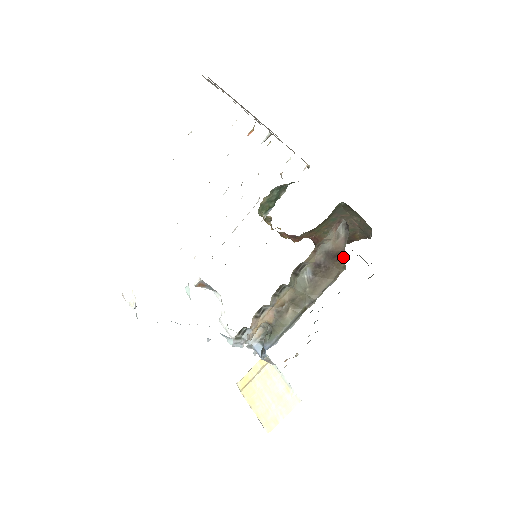
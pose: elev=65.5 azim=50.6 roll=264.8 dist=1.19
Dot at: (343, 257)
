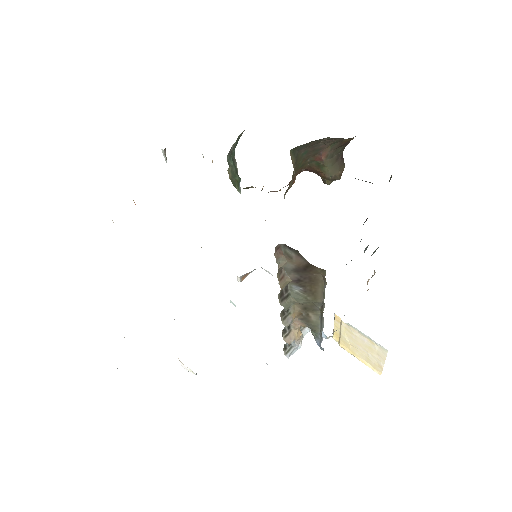
Dot at: (313, 266)
